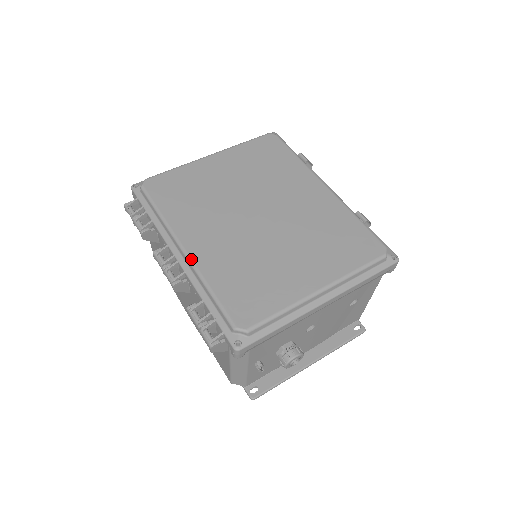
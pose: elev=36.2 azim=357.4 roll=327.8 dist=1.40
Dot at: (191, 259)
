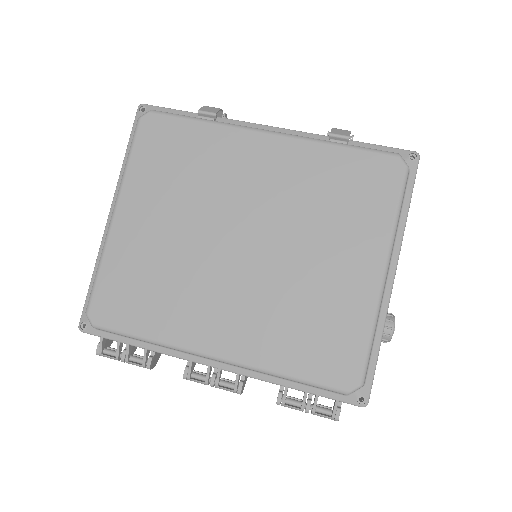
Dot at: (234, 362)
